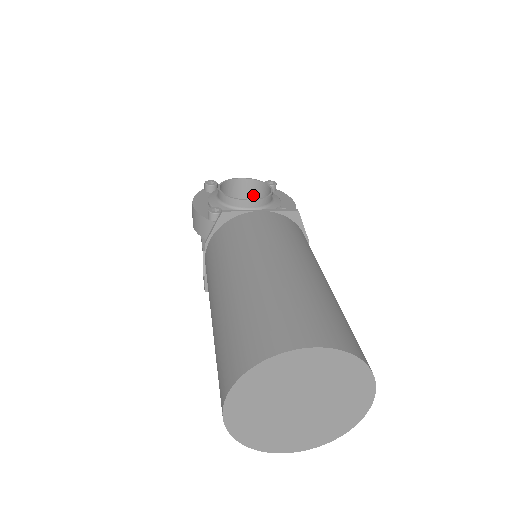
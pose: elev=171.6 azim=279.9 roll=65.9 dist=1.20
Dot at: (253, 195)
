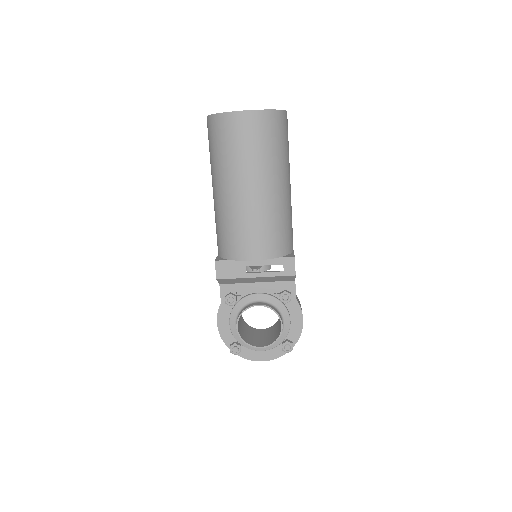
Dot at: (271, 332)
